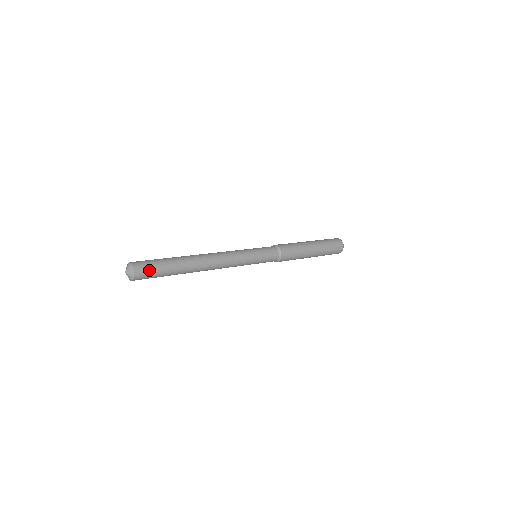
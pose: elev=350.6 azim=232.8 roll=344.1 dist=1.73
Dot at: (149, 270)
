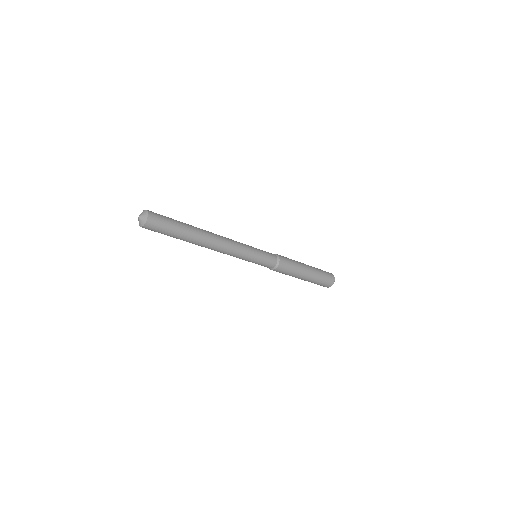
Dot at: (161, 217)
